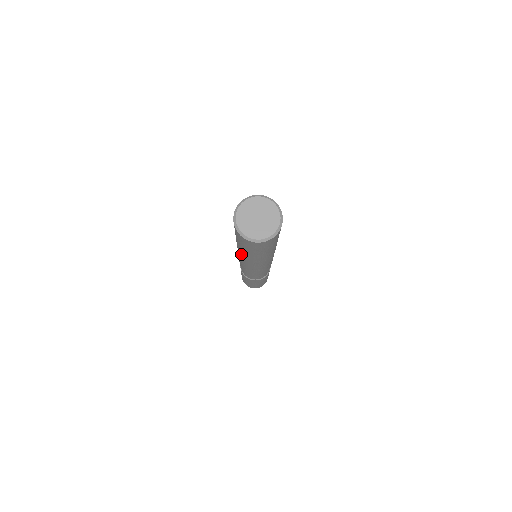
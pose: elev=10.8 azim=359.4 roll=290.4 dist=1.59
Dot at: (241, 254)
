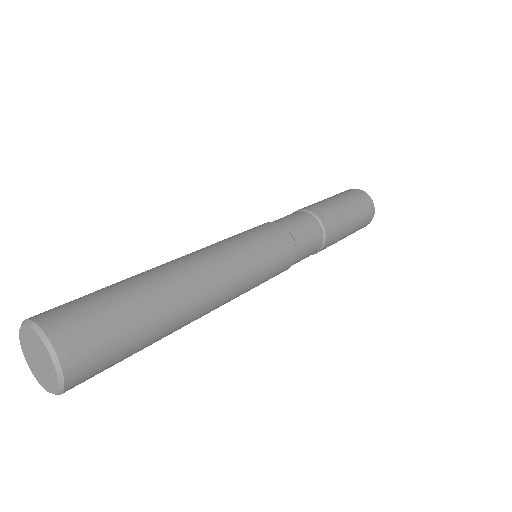
Dot at: occluded
